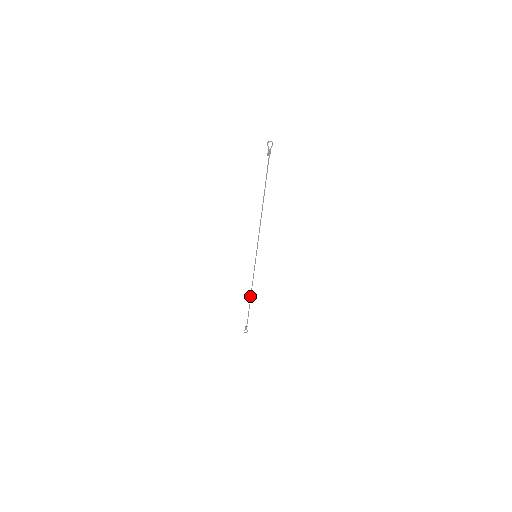
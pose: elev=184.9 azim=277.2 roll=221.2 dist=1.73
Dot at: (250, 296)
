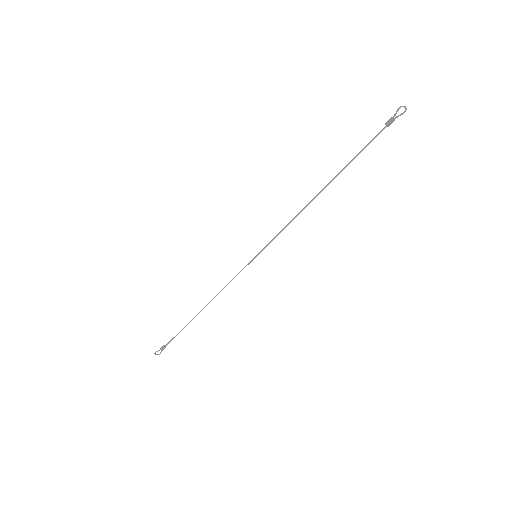
Dot at: occluded
